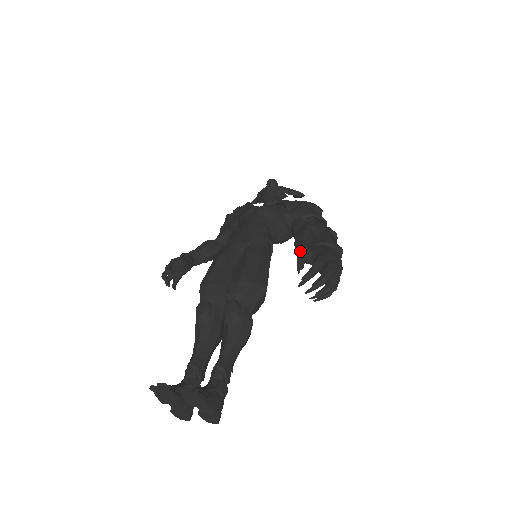
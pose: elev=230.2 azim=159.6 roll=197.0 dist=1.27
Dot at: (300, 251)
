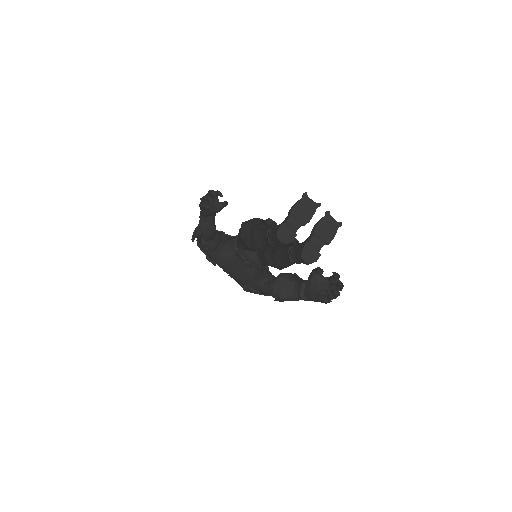
Dot at: occluded
